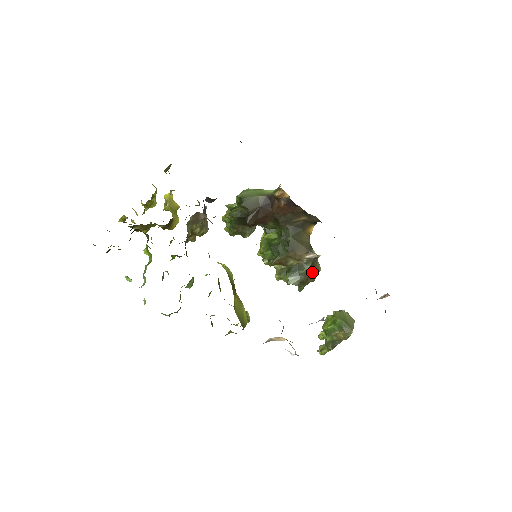
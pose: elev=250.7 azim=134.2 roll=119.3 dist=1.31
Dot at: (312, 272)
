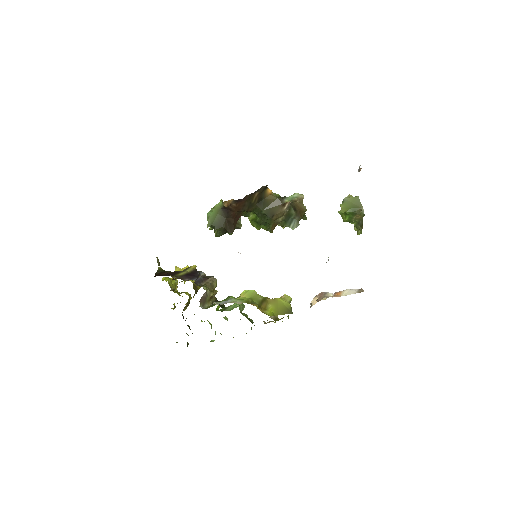
Dot at: (299, 210)
